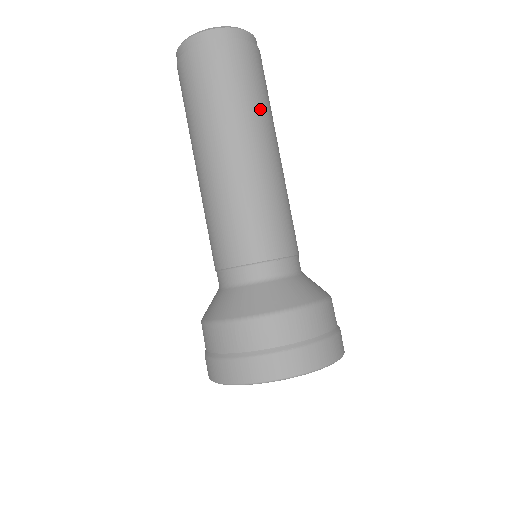
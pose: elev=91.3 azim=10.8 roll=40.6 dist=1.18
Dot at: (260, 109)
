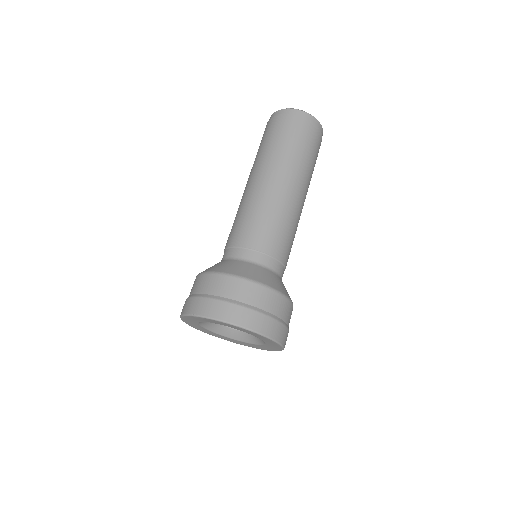
Dot at: (300, 162)
